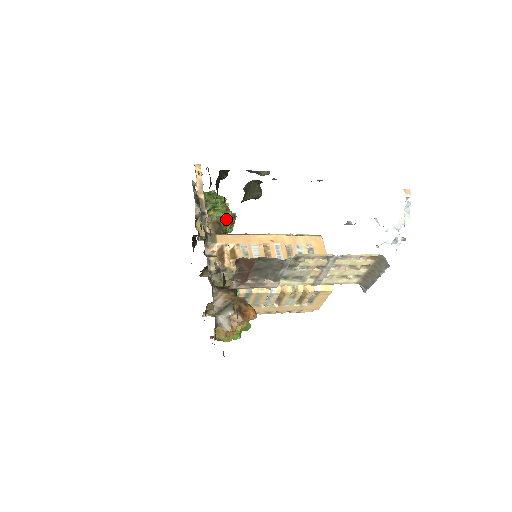
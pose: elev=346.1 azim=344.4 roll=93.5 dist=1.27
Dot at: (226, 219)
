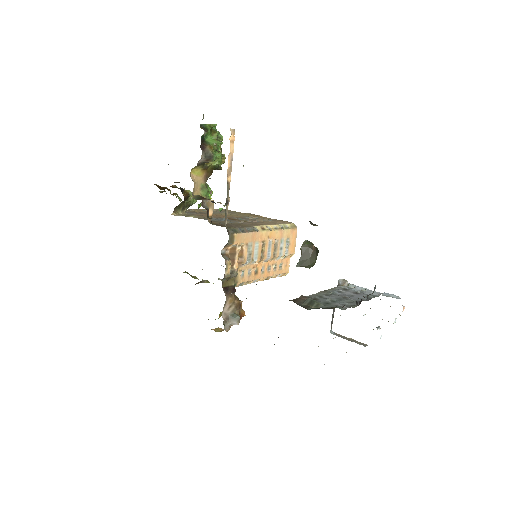
Dot at: (220, 169)
